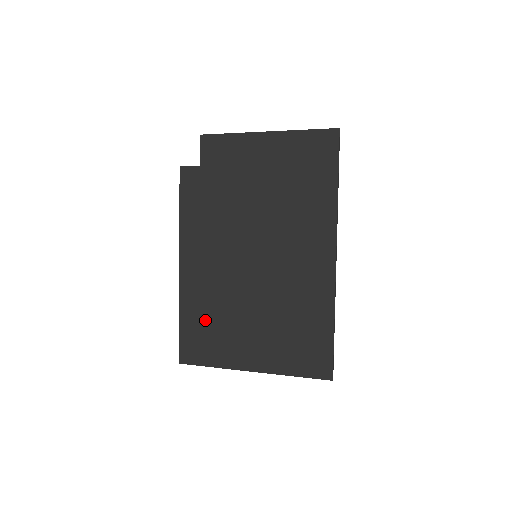
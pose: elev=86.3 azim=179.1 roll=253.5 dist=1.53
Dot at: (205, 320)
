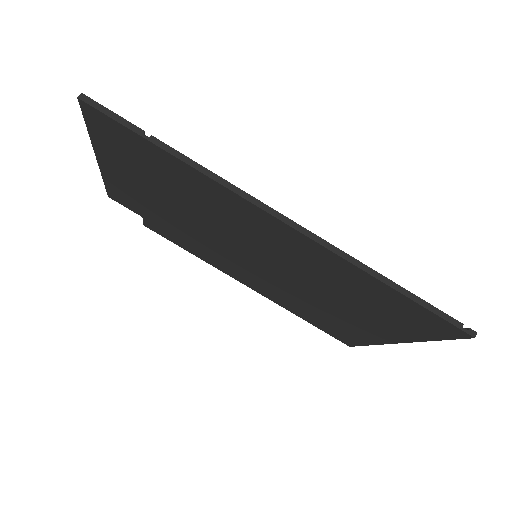
Dot at: (313, 316)
